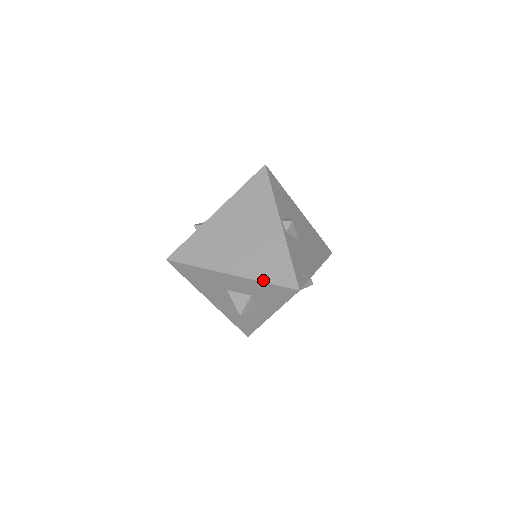
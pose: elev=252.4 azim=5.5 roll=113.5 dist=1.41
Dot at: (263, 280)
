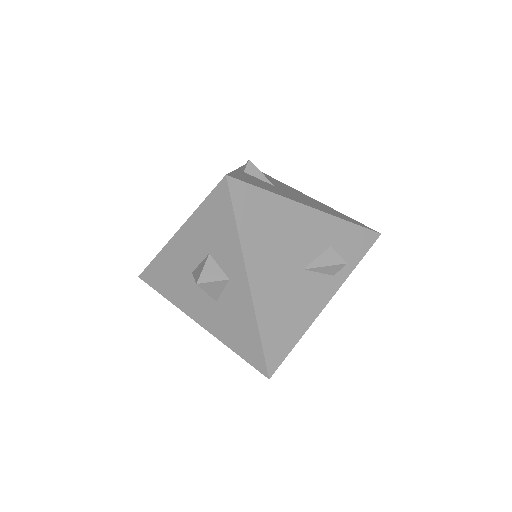
Dot at: (199, 206)
